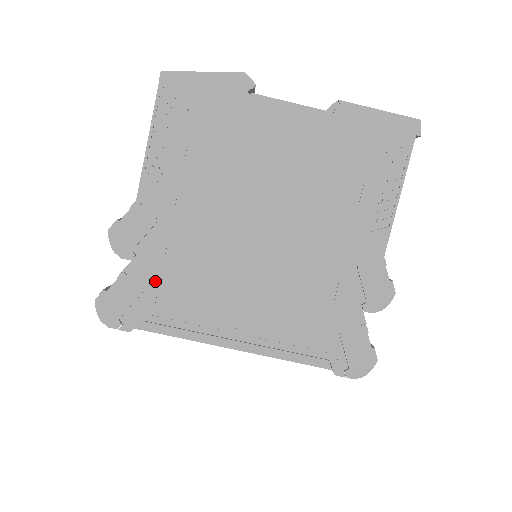
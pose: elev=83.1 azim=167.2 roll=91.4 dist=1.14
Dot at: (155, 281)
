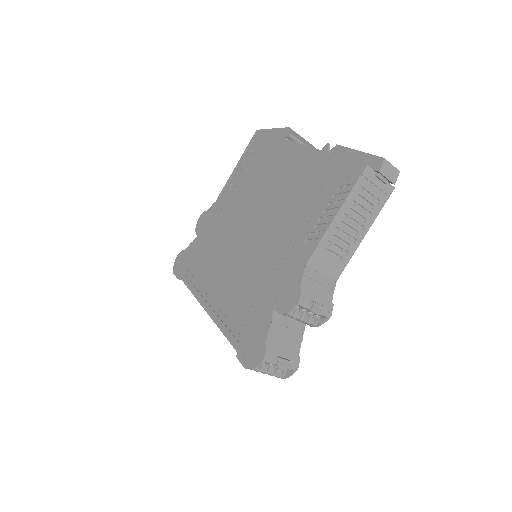
Dot at: (199, 251)
